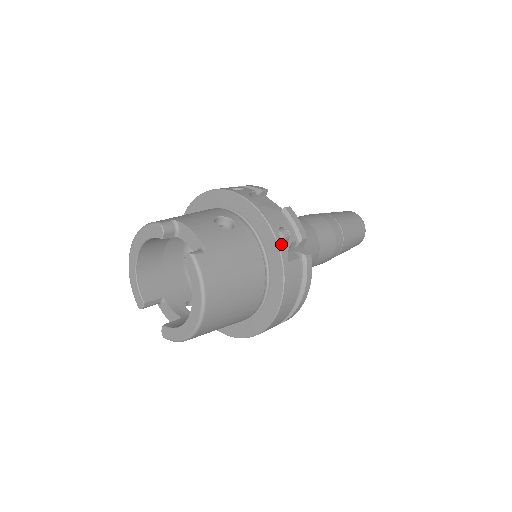
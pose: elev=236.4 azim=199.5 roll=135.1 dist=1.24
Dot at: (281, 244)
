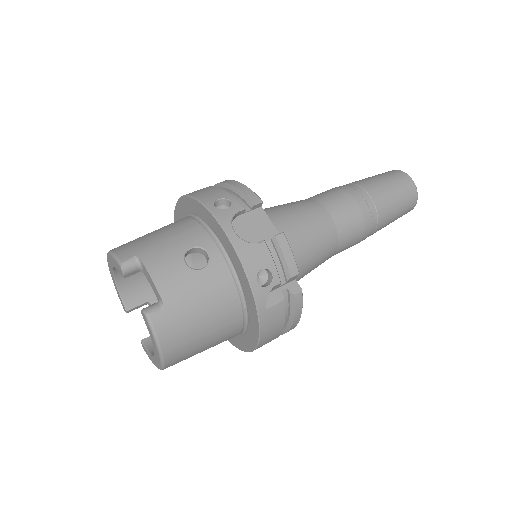
Dot at: (258, 292)
